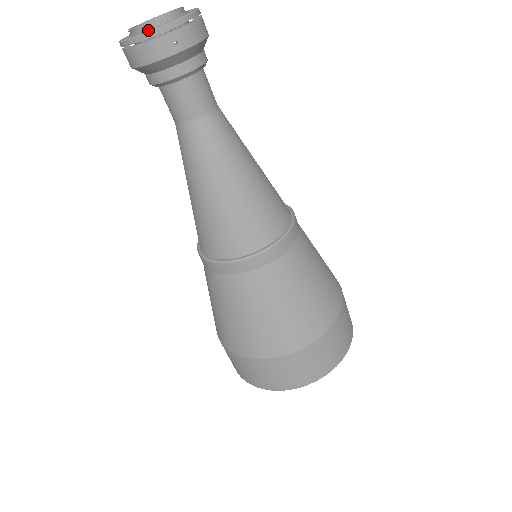
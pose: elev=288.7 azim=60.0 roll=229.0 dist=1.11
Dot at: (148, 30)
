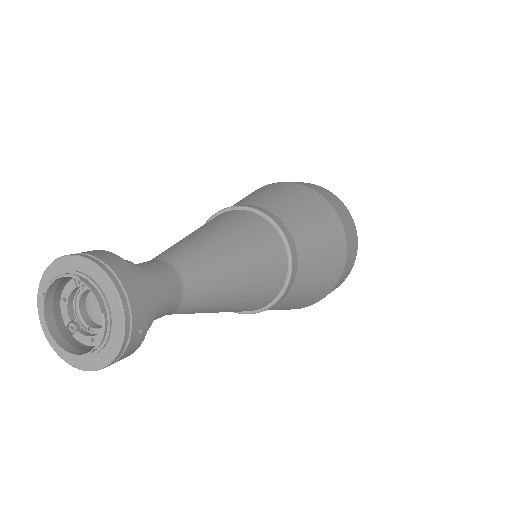
Dot at: (103, 352)
